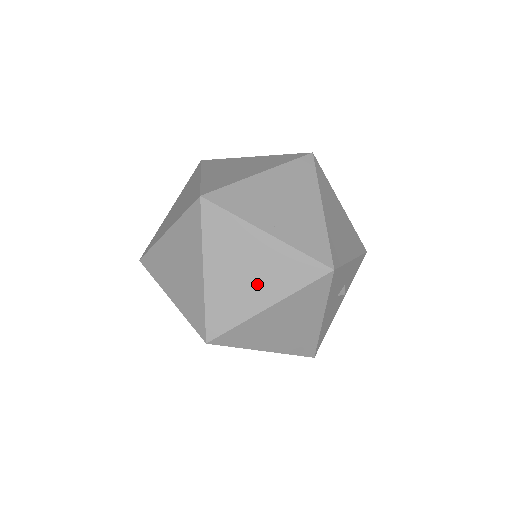
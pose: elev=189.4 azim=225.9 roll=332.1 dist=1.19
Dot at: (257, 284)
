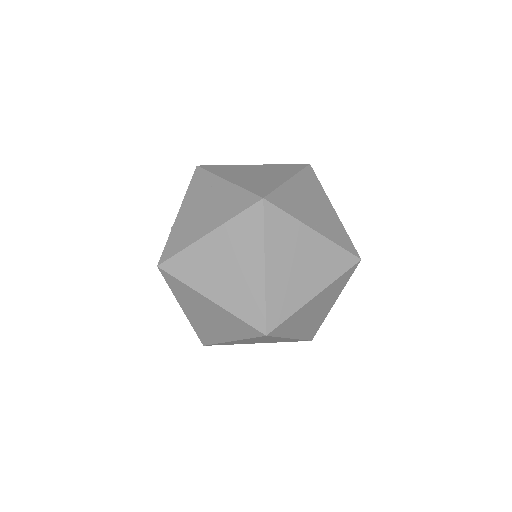
Dot at: (307, 276)
